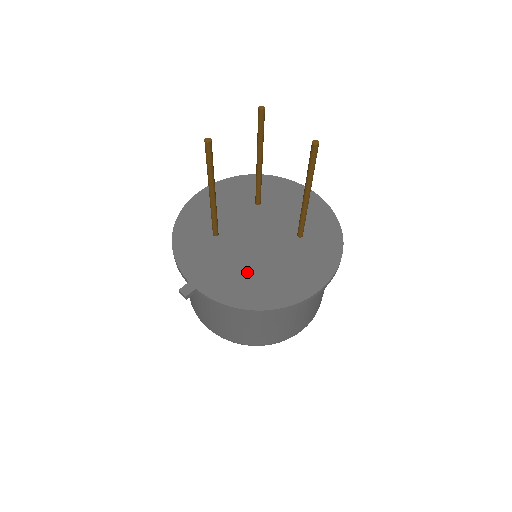
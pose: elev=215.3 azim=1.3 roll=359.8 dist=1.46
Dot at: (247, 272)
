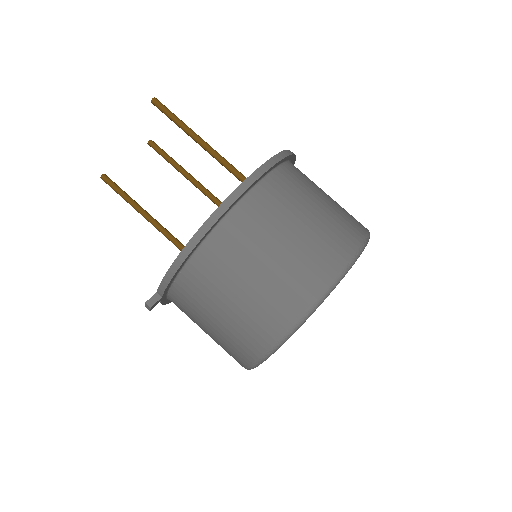
Dot at: occluded
